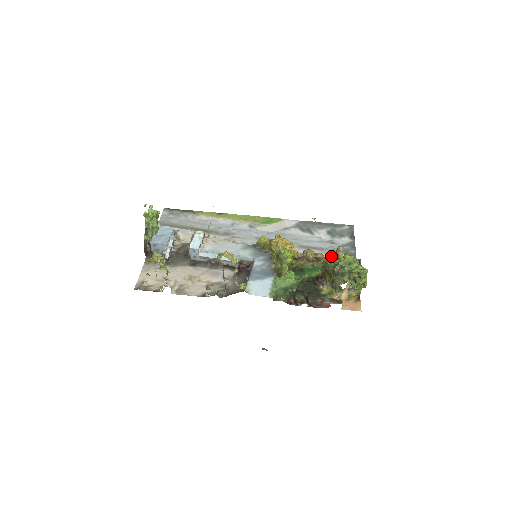
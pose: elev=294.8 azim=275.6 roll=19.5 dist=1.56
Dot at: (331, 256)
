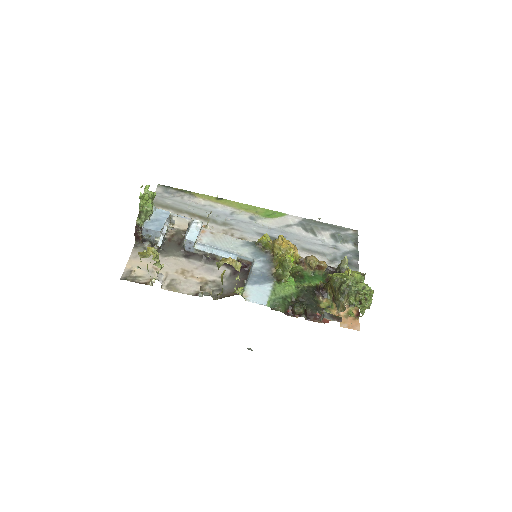
Dot at: (333, 264)
